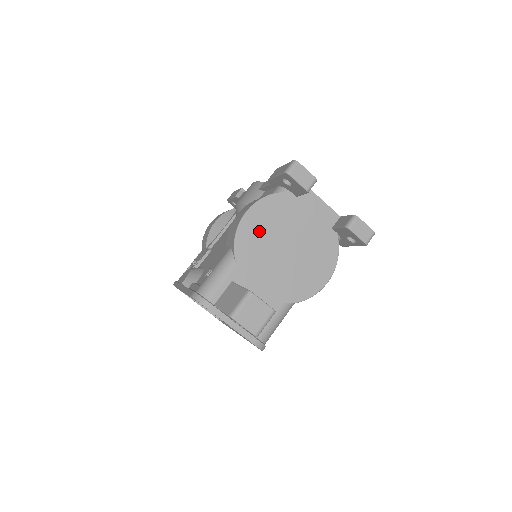
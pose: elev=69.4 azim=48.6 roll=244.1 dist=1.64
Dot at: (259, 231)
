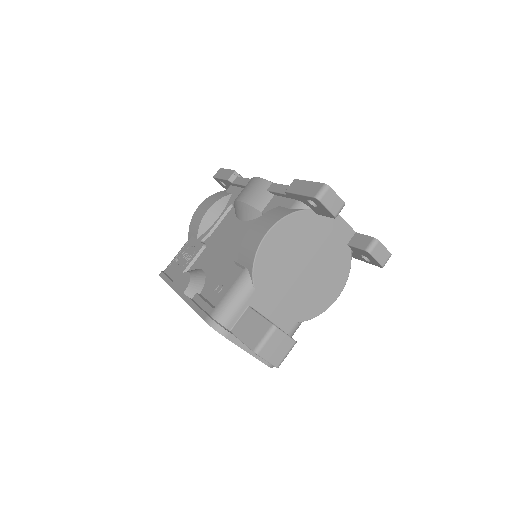
Dot at: (278, 252)
